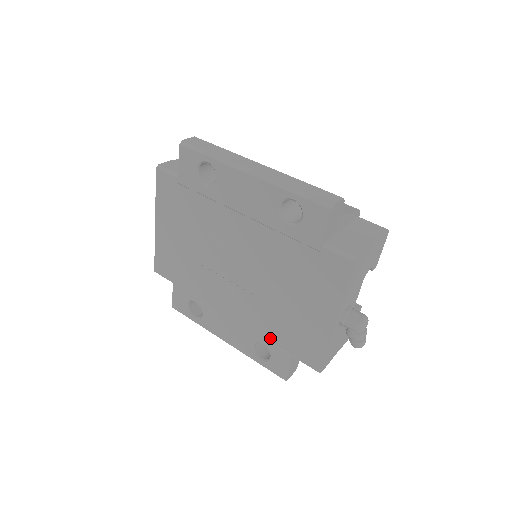
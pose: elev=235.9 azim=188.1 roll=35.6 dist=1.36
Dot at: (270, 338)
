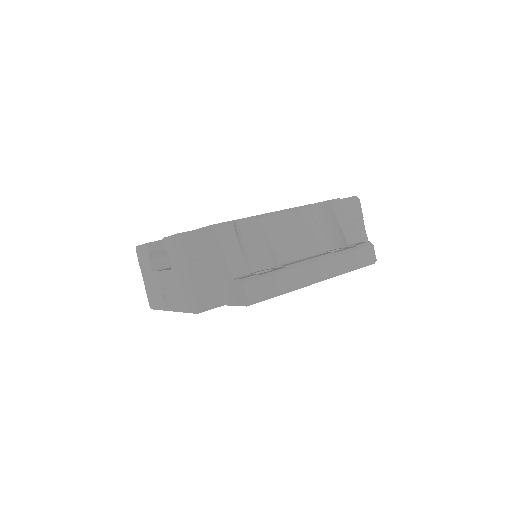
Dot at: occluded
